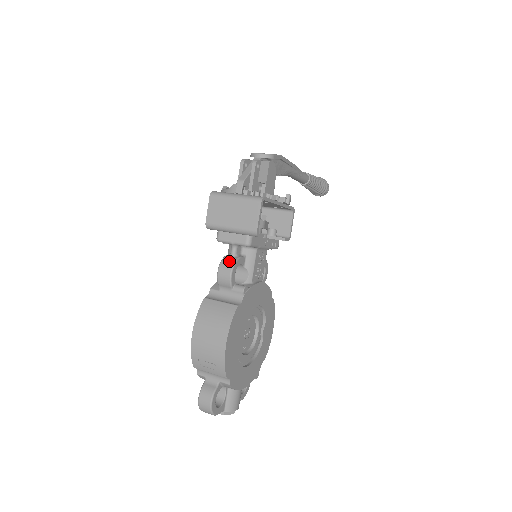
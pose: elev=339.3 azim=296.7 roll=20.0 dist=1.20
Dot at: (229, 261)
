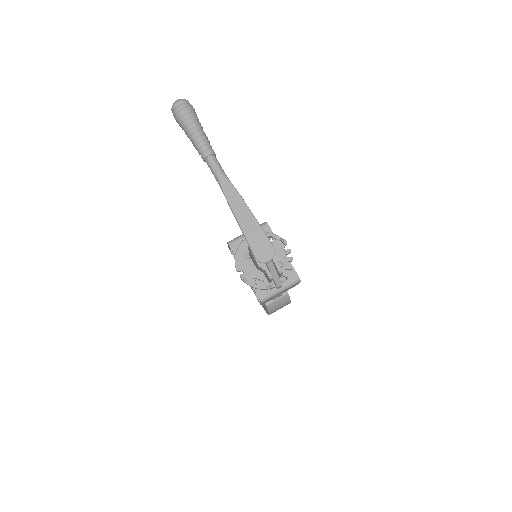
Dot at: occluded
